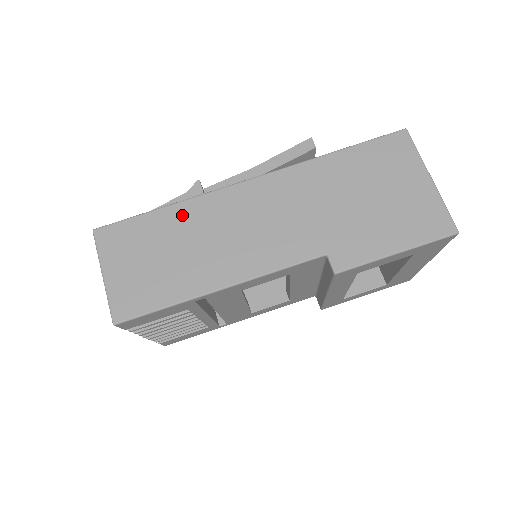
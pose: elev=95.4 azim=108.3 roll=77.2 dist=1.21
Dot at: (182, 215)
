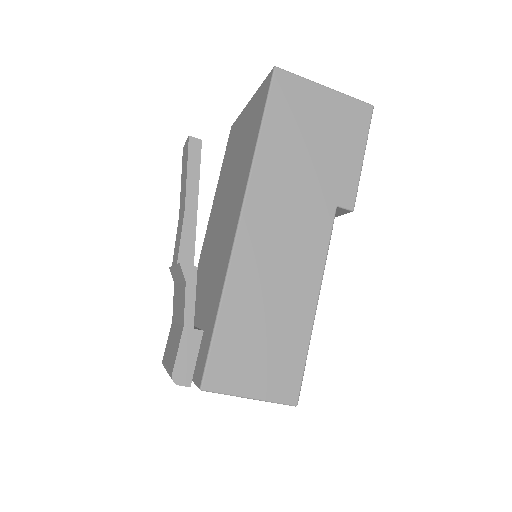
Dot at: (237, 299)
